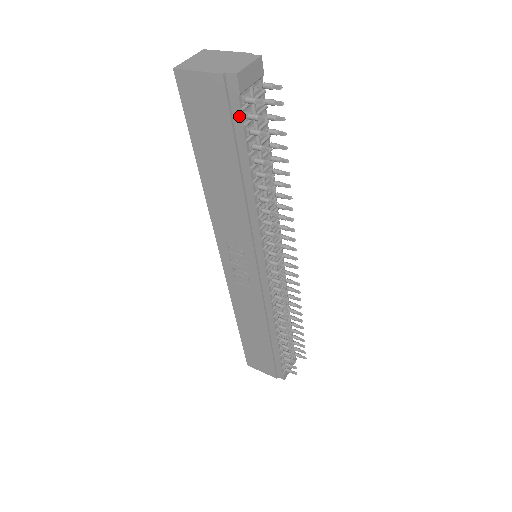
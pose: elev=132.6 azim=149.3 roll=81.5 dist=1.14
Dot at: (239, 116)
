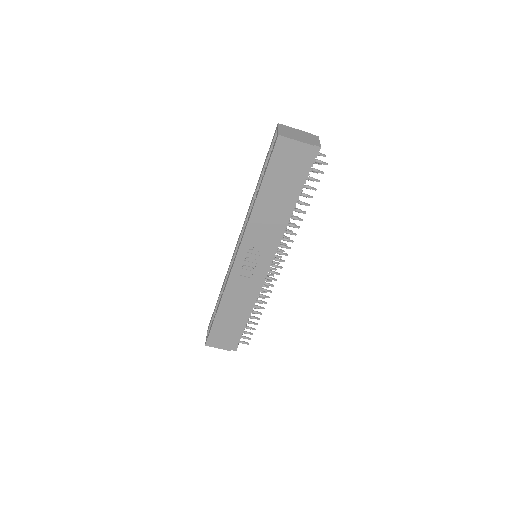
Dot at: (309, 169)
